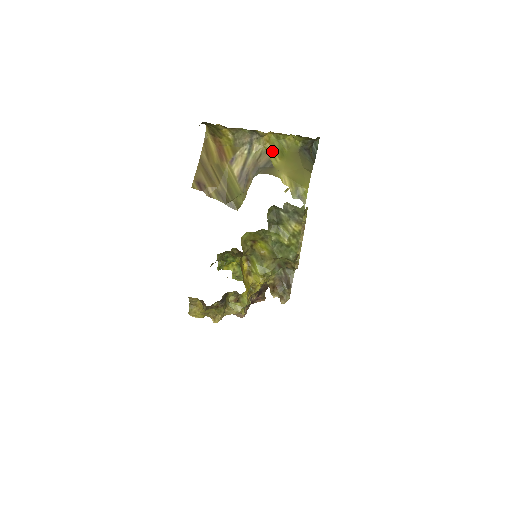
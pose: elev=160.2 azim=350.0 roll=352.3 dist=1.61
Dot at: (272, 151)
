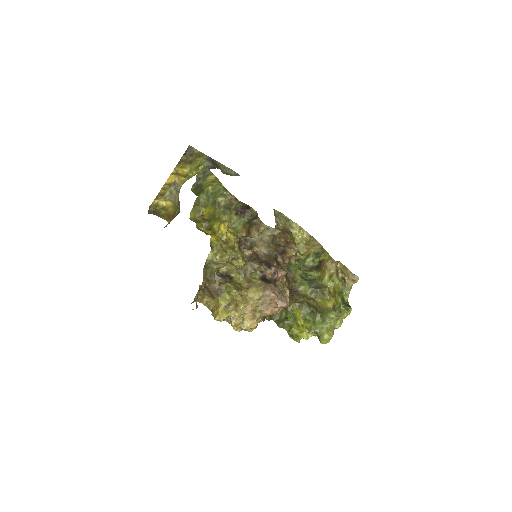
Dot at: occluded
